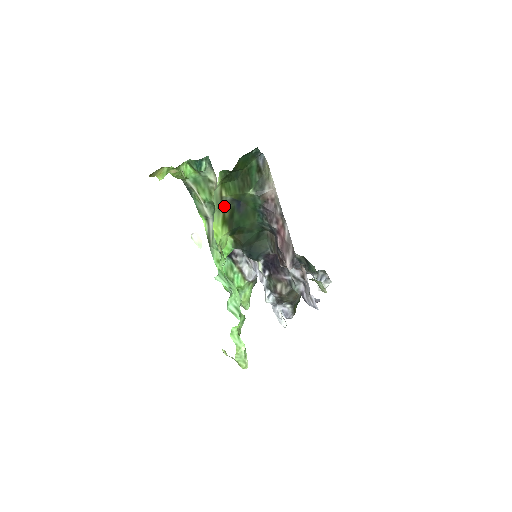
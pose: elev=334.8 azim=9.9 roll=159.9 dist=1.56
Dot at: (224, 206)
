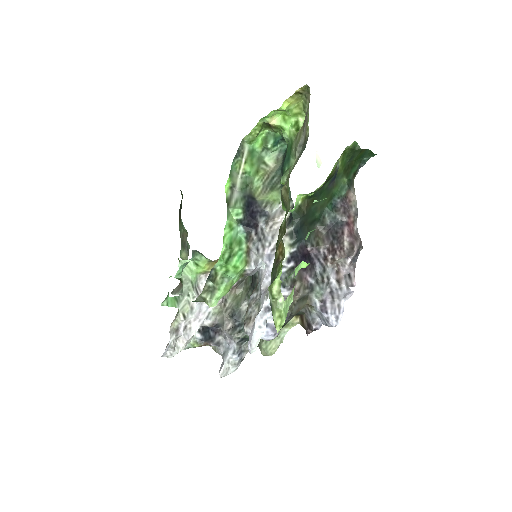
Dot at: (336, 165)
